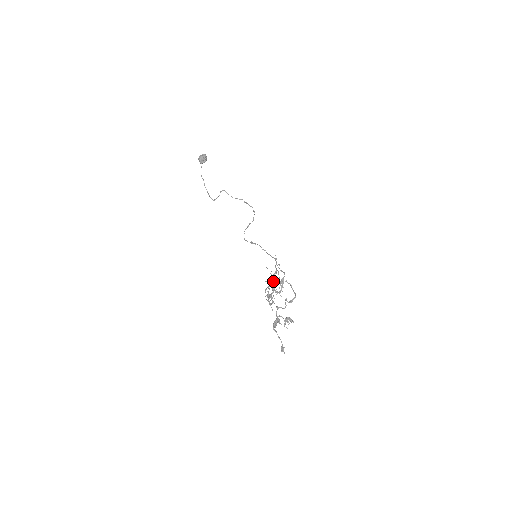
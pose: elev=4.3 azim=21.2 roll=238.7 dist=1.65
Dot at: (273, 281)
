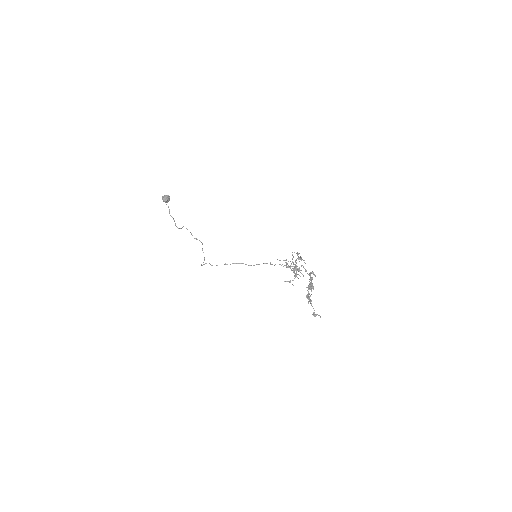
Dot at: occluded
